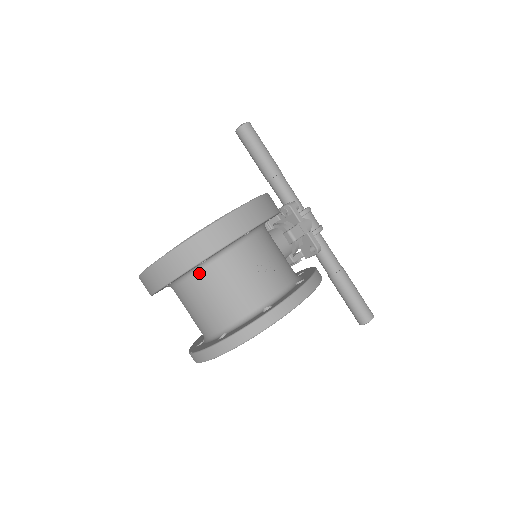
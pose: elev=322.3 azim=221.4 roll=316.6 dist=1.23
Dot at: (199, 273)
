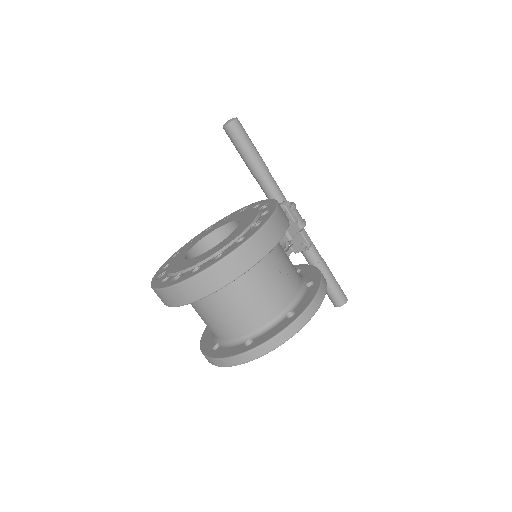
Dot at: (226, 286)
